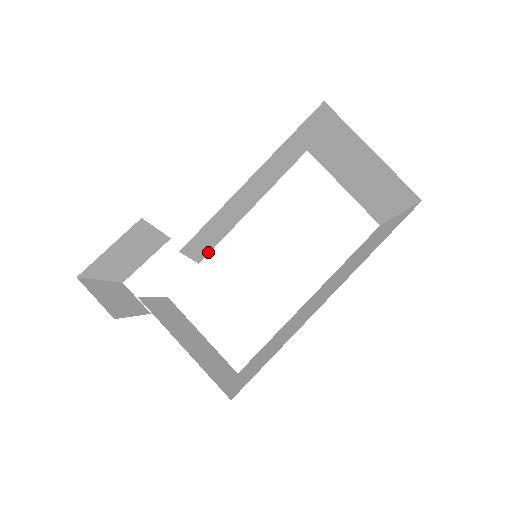
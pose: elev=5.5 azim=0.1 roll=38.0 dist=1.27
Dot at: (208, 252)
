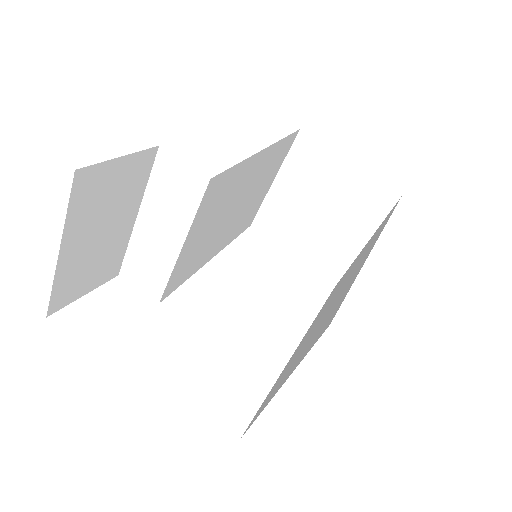
Dot at: (172, 288)
